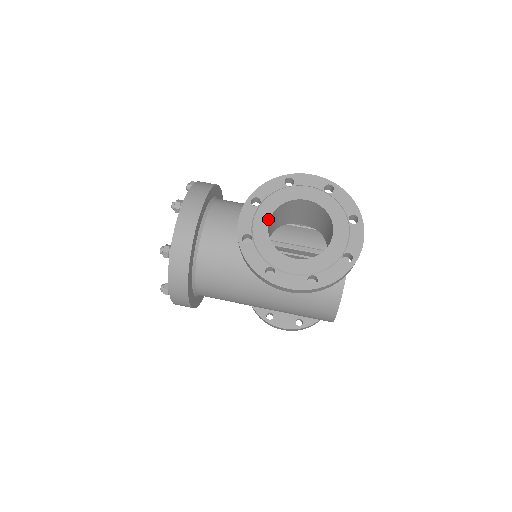
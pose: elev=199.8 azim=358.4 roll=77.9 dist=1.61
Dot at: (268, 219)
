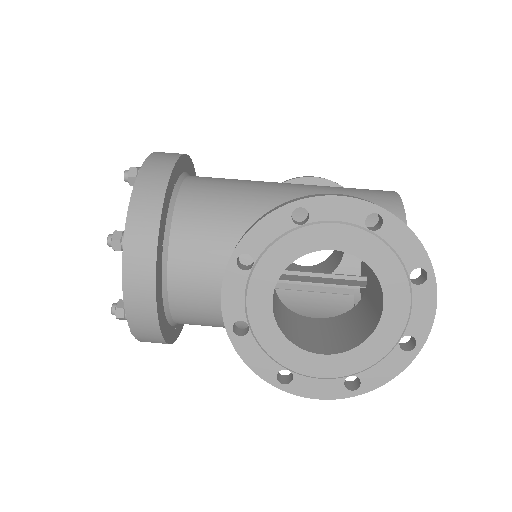
Dot at: (271, 293)
